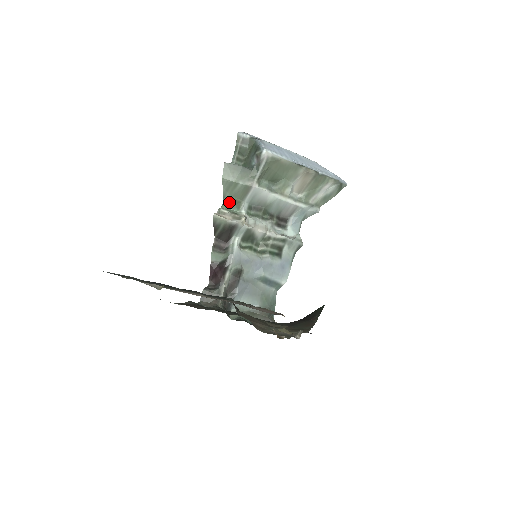
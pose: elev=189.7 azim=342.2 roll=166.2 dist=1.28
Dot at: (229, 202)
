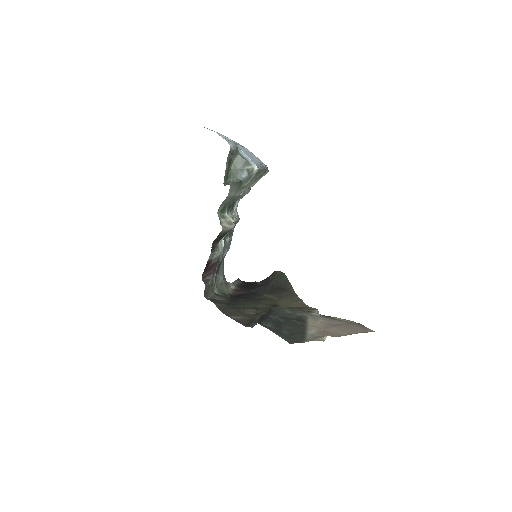
Dot at: (222, 210)
